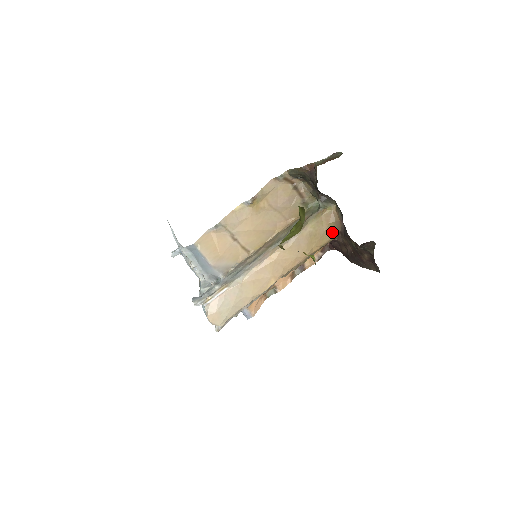
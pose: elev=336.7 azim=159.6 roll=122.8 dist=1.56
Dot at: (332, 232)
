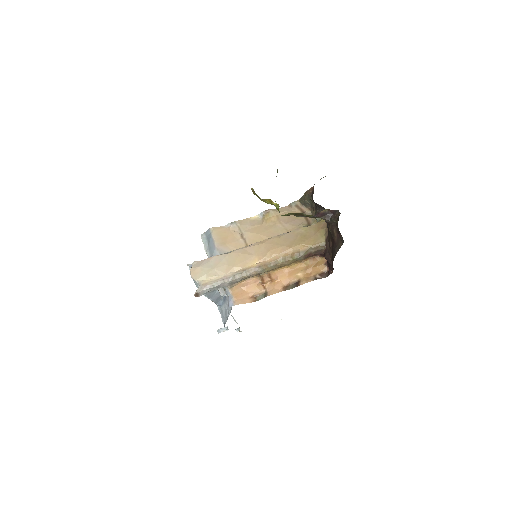
Dot at: (322, 237)
